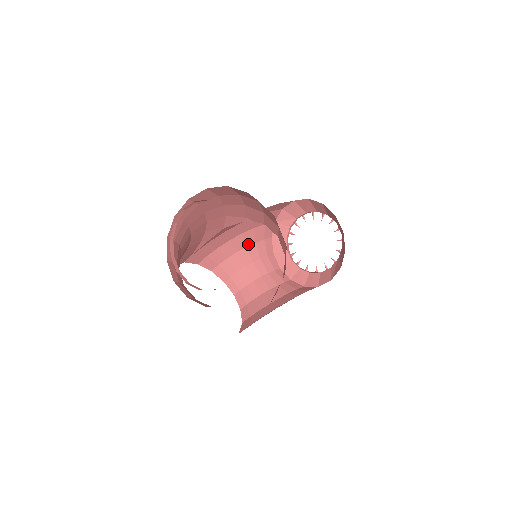
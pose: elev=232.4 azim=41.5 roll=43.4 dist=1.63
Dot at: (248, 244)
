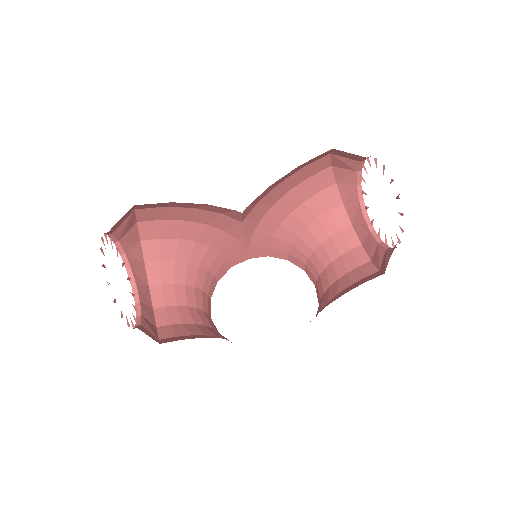
Dot at: (308, 223)
